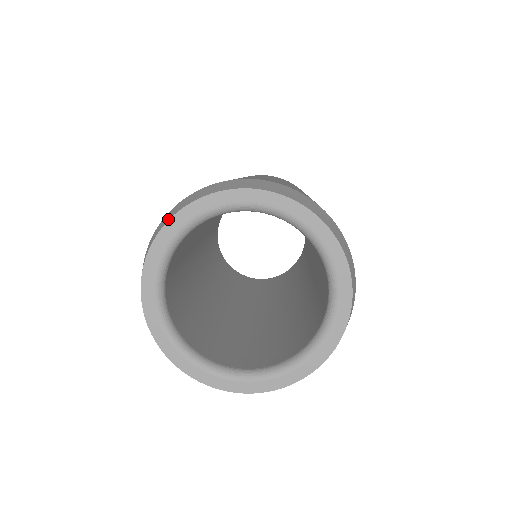
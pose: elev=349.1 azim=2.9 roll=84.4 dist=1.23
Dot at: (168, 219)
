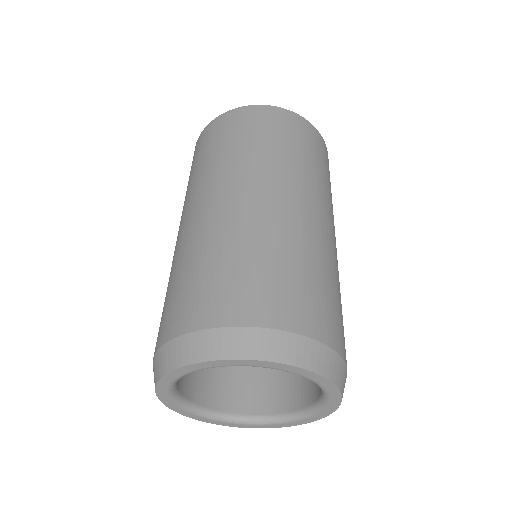
Dot at: (196, 360)
